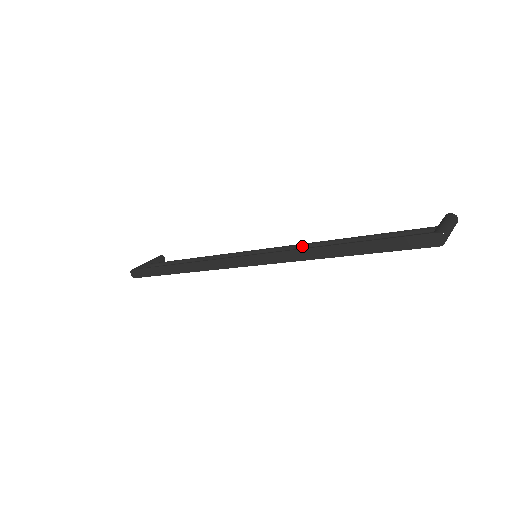
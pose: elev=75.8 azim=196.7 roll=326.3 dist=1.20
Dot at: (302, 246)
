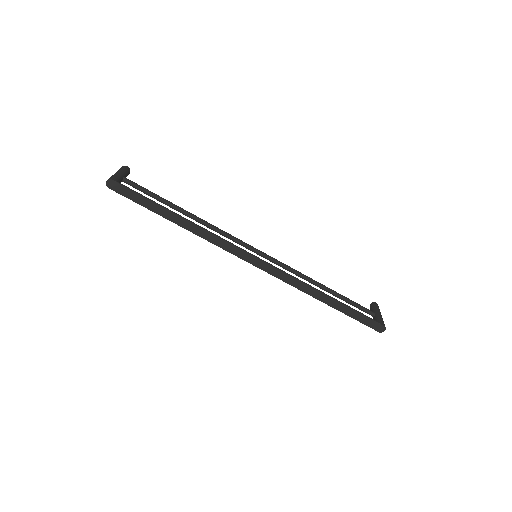
Dot at: (292, 270)
